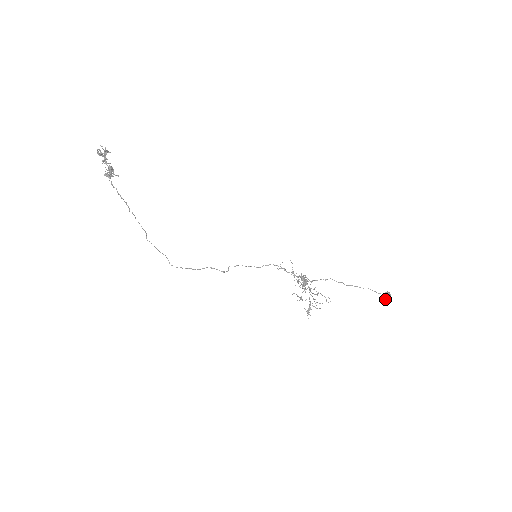
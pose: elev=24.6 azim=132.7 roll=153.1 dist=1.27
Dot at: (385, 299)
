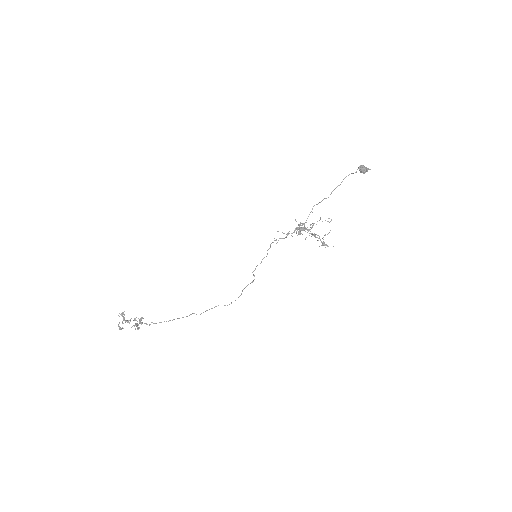
Dot at: (363, 173)
